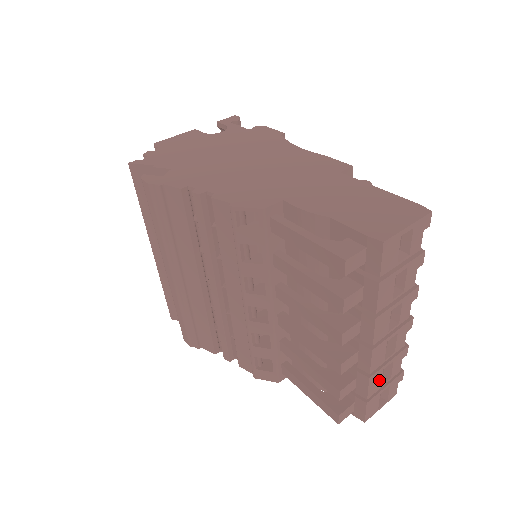
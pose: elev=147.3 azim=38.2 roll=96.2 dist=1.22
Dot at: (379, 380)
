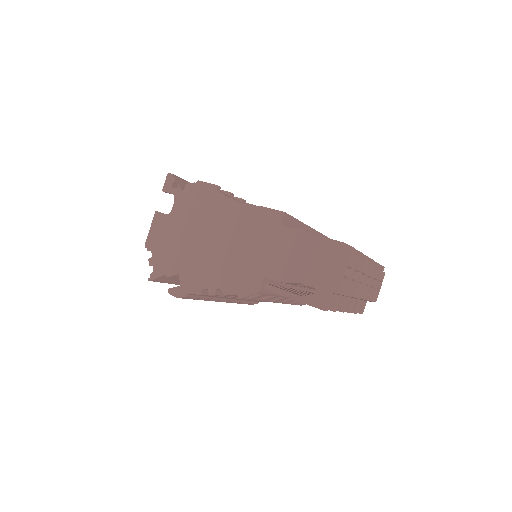
Dot at: (372, 291)
